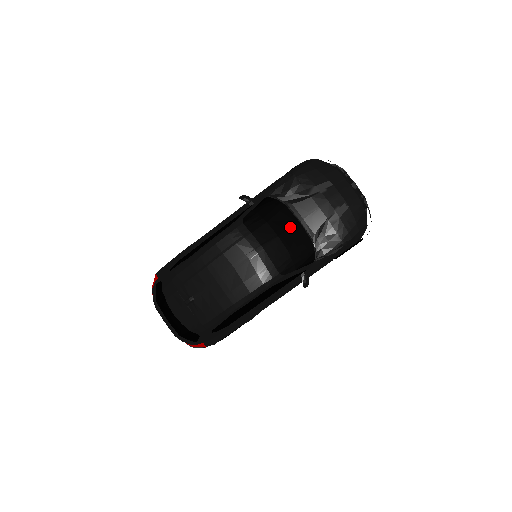
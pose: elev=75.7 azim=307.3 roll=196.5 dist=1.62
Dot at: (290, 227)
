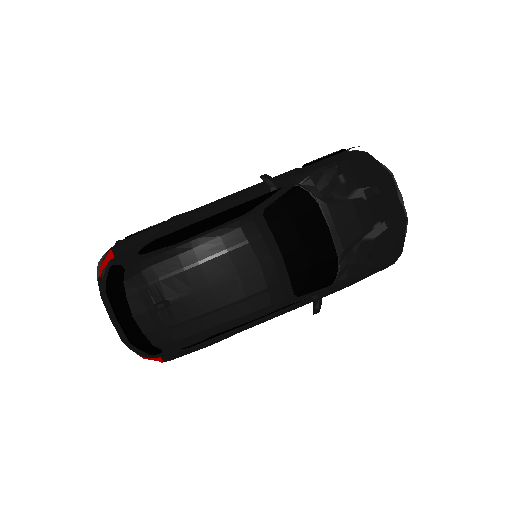
Dot at: (318, 234)
